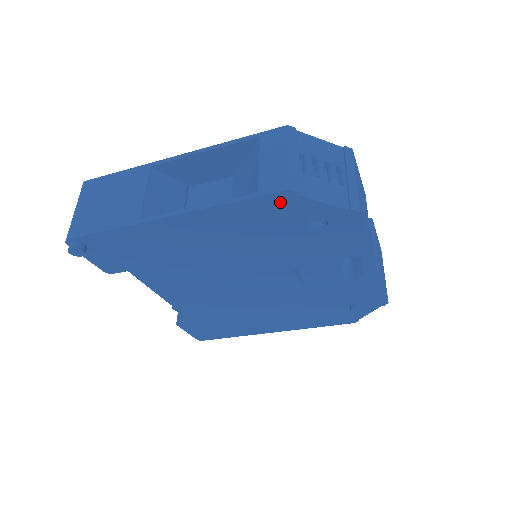
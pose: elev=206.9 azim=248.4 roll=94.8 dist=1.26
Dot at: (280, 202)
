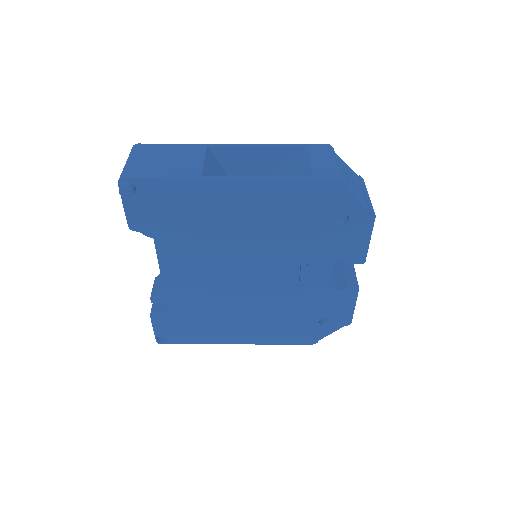
Dot at: (326, 189)
